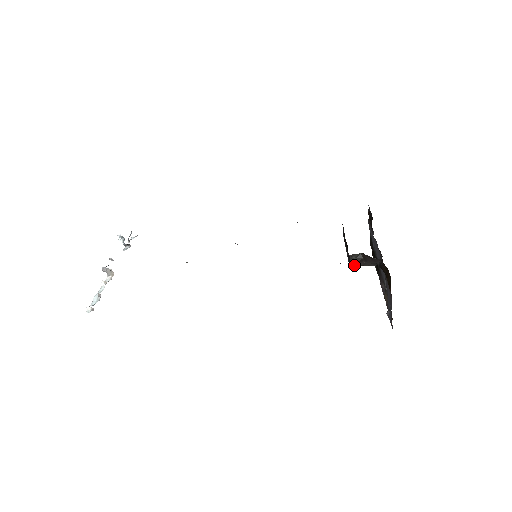
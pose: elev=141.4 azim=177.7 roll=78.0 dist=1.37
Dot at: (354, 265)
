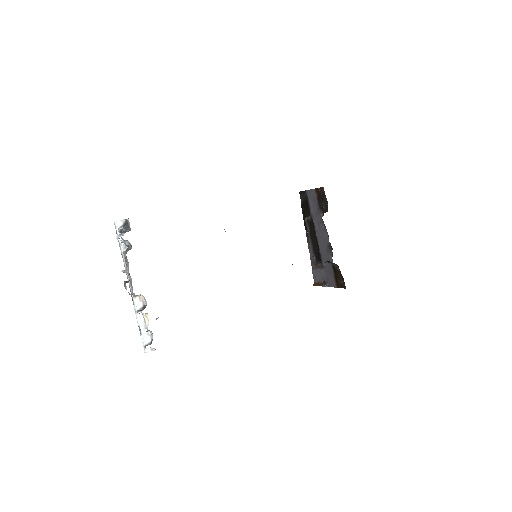
Dot at: occluded
